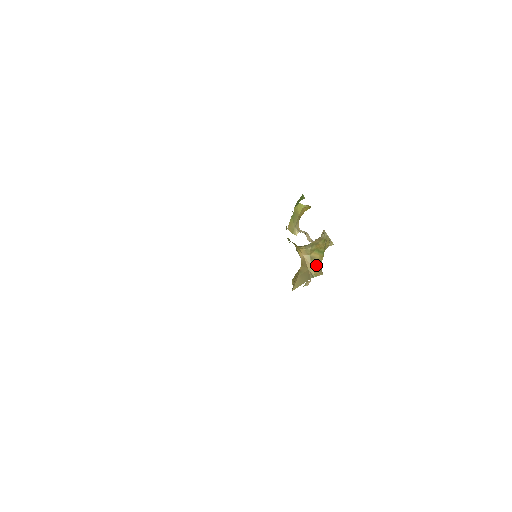
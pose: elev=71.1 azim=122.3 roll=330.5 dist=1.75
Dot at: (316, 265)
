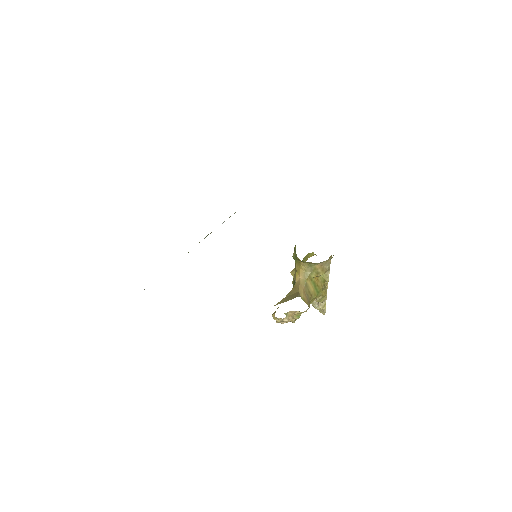
Dot at: (307, 295)
